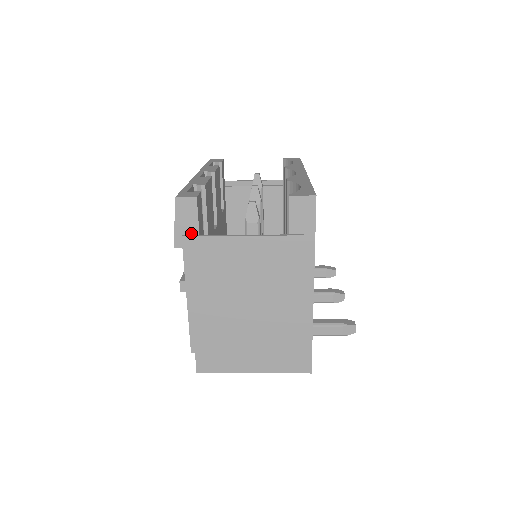
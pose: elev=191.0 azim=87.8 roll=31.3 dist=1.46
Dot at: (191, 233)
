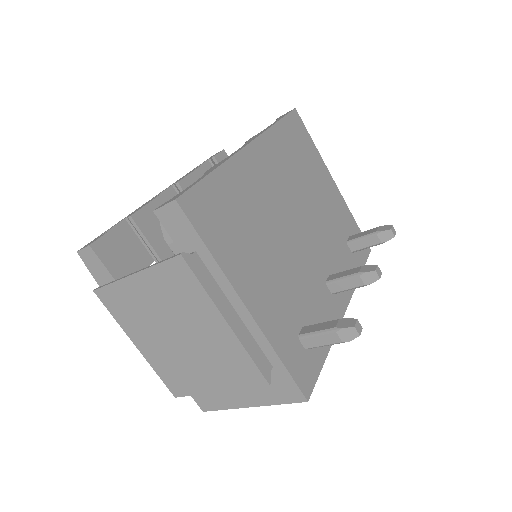
Dot at: (109, 281)
